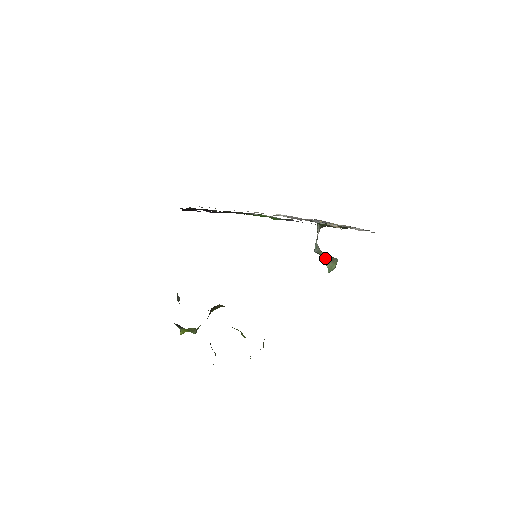
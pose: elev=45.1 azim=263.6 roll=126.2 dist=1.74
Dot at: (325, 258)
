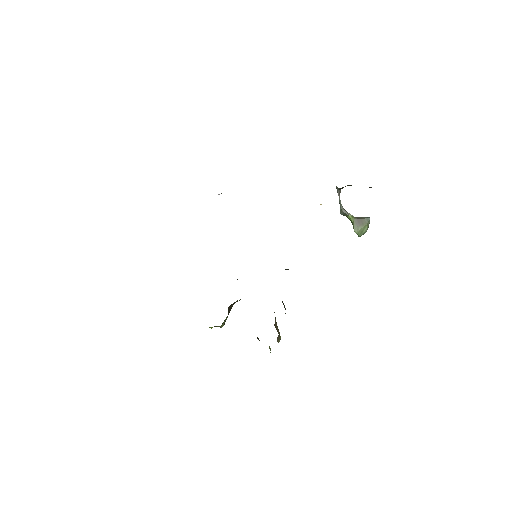
Dot at: (352, 222)
